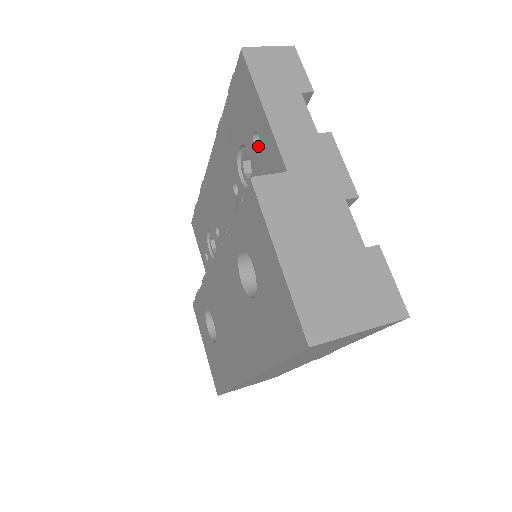
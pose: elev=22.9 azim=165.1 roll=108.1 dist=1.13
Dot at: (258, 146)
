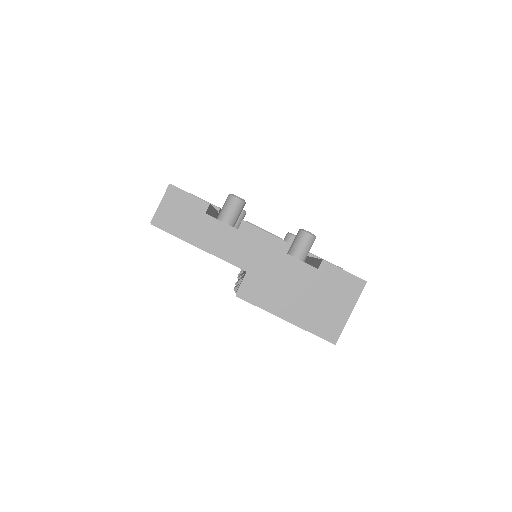
Dot at: occluded
